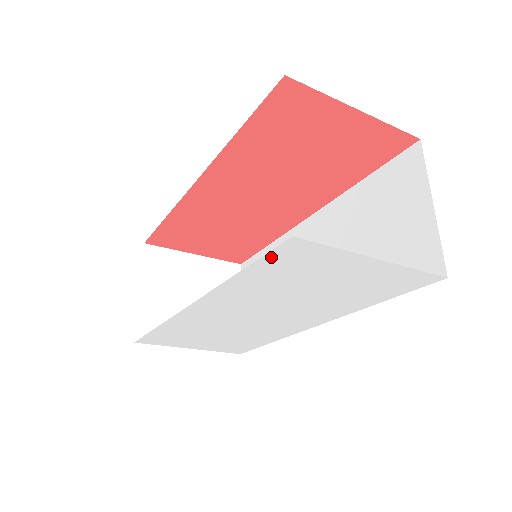
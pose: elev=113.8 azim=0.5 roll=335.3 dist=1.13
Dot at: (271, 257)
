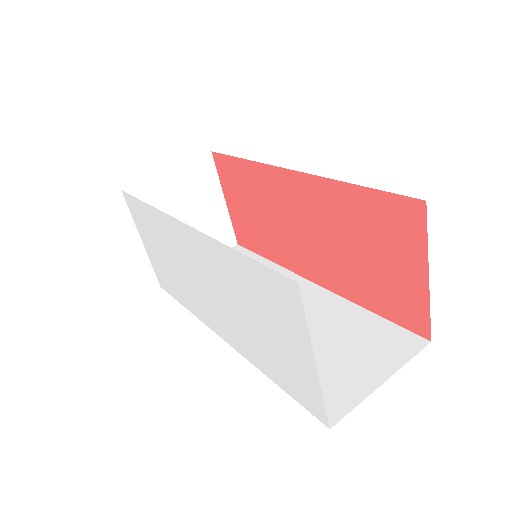
Dot at: (269, 273)
